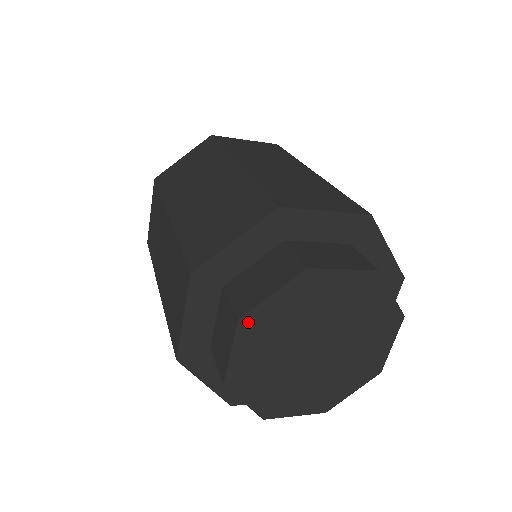
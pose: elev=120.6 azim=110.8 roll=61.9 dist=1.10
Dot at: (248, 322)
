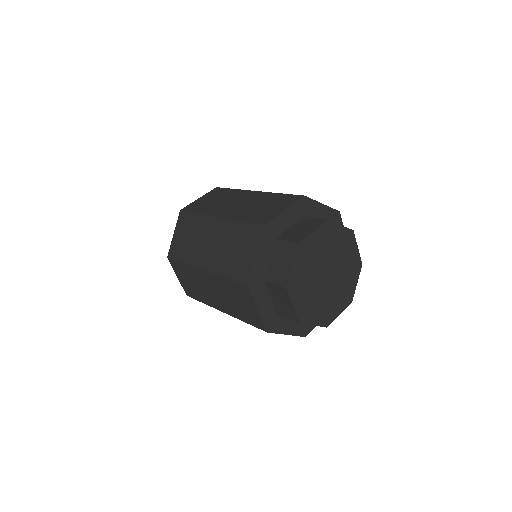
Dot at: (291, 286)
